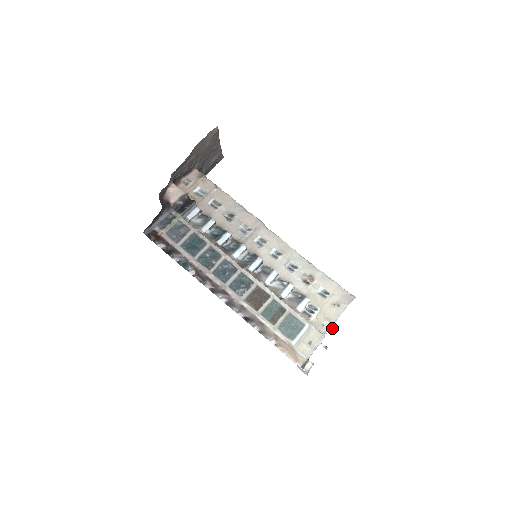
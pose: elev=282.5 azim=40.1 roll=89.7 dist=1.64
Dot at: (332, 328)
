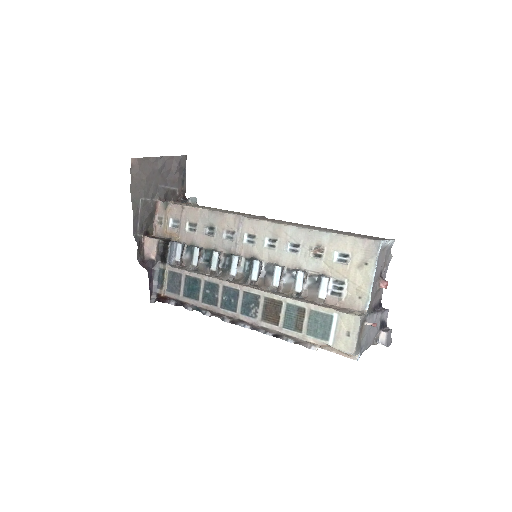
Dot at: (384, 283)
